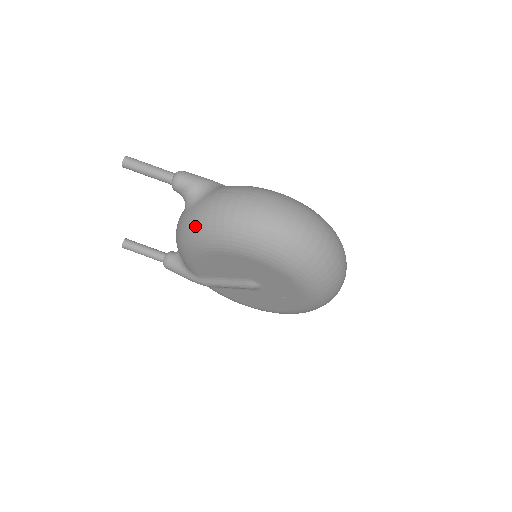
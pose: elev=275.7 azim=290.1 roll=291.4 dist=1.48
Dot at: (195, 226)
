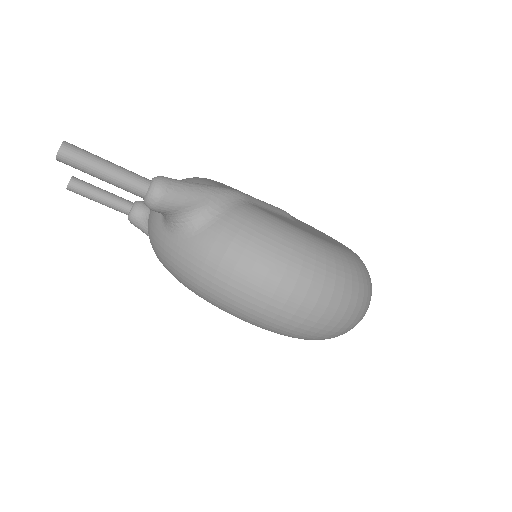
Dot at: (179, 272)
